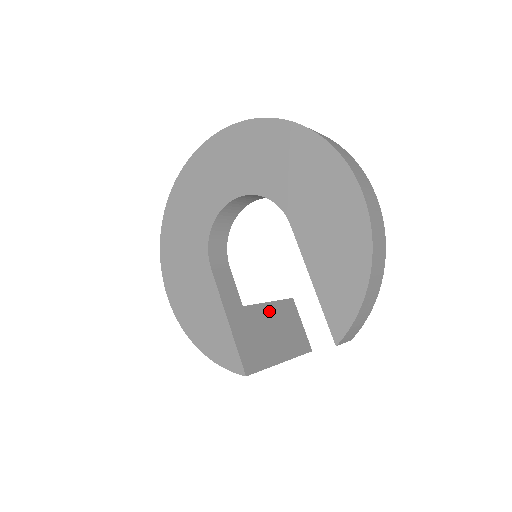
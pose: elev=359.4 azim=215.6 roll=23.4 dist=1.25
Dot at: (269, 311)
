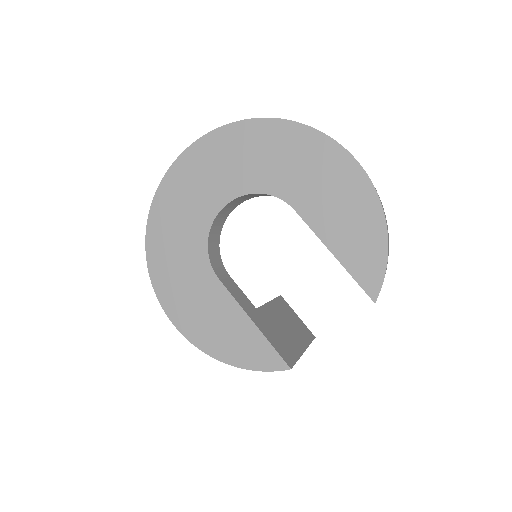
Dot at: (273, 309)
